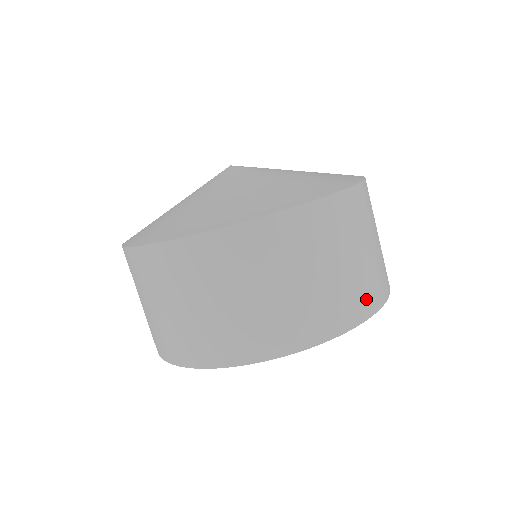
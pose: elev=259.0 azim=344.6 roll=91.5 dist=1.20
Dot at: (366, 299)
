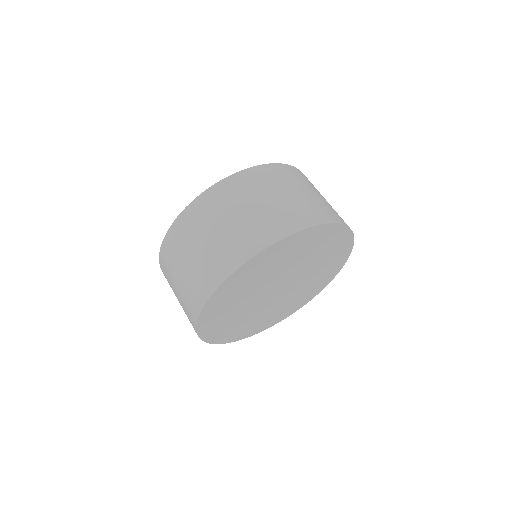
Dot at: occluded
